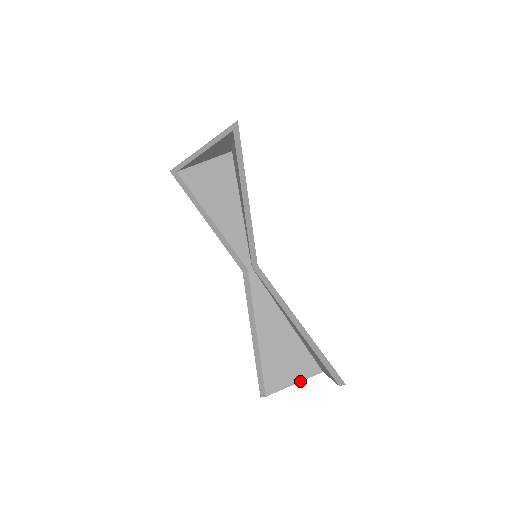
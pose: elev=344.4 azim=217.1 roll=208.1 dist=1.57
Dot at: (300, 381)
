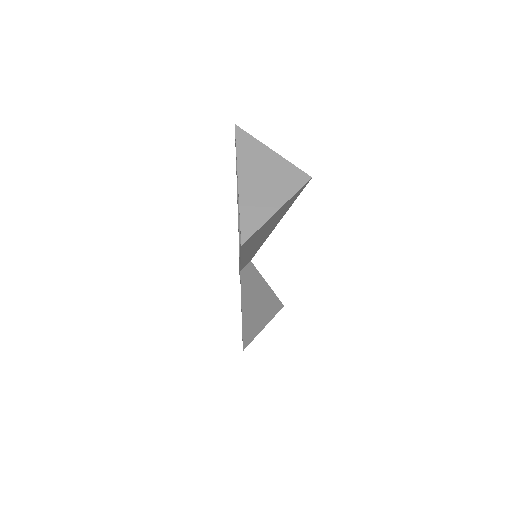
Dot at: occluded
